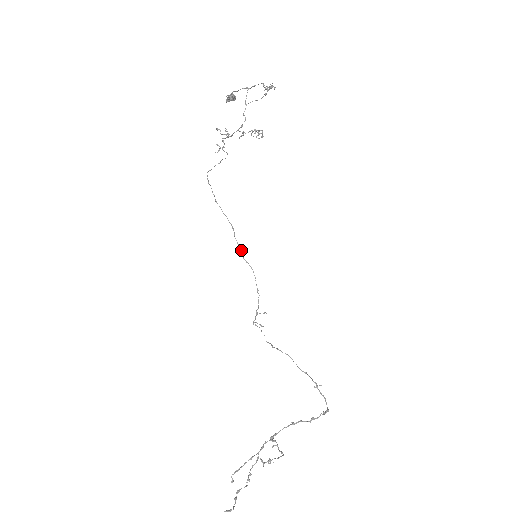
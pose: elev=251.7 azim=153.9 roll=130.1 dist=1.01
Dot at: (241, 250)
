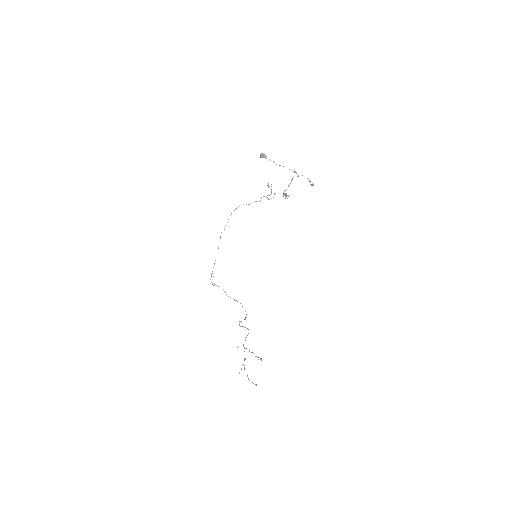
Dot at: occluded
